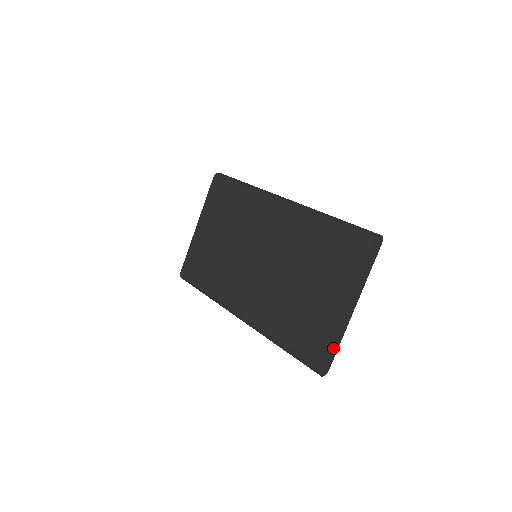
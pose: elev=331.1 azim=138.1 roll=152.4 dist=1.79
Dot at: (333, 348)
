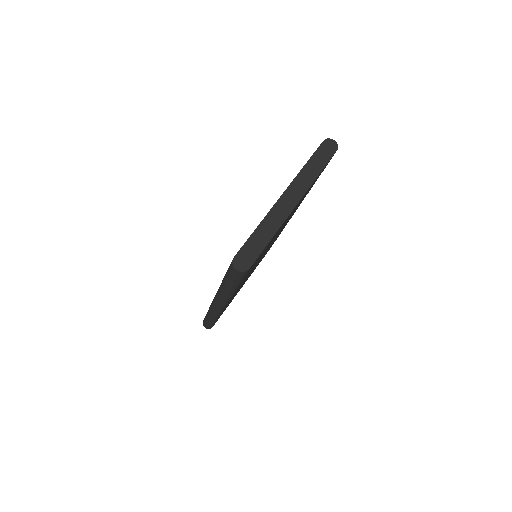
Dot at: (258, 238)
